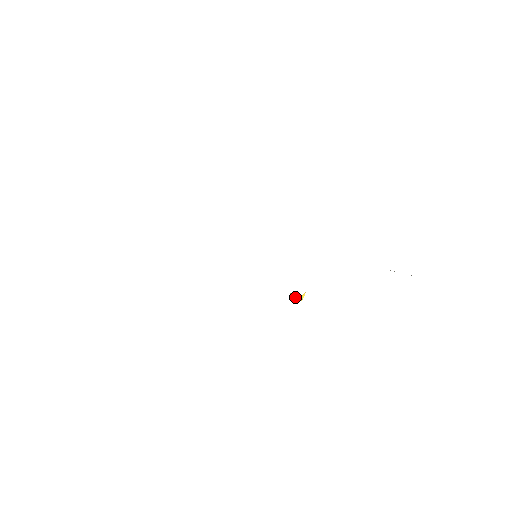
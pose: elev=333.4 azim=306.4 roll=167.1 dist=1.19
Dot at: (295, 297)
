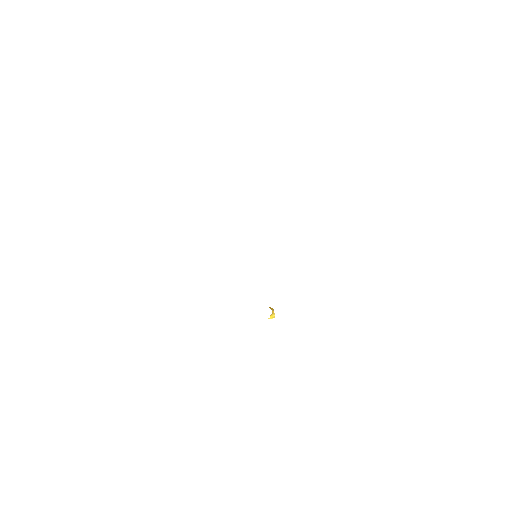
Dot at: occluded
